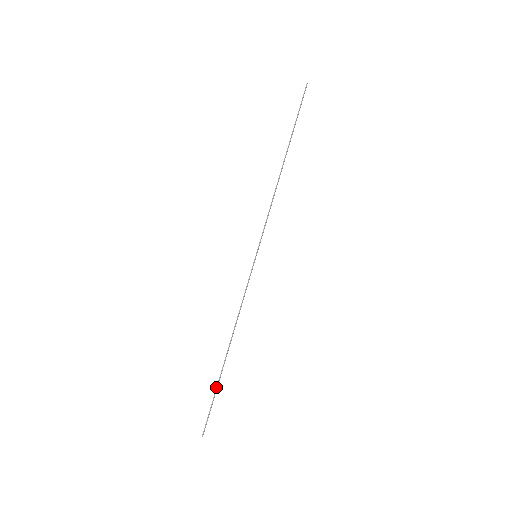
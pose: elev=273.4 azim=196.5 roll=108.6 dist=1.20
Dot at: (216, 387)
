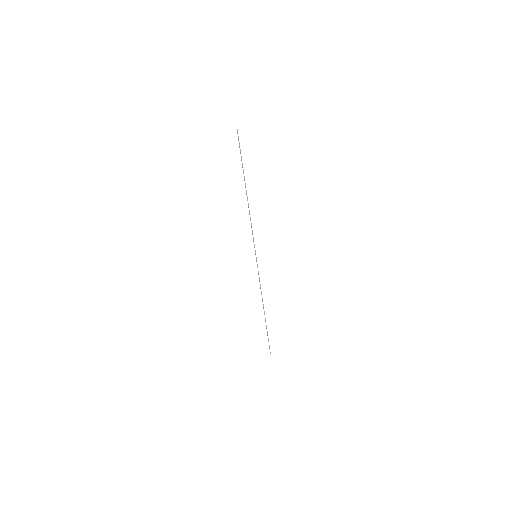
Dot at: occluded
